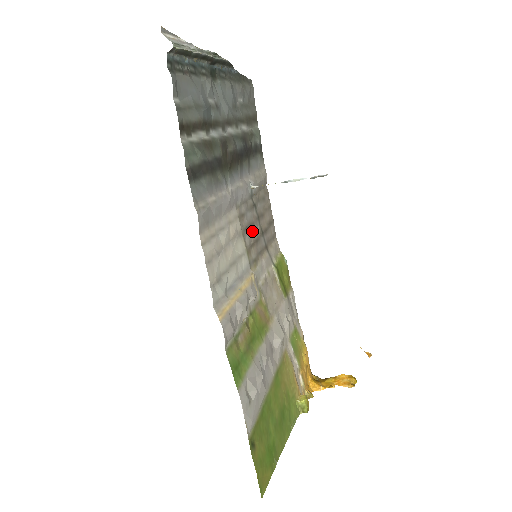
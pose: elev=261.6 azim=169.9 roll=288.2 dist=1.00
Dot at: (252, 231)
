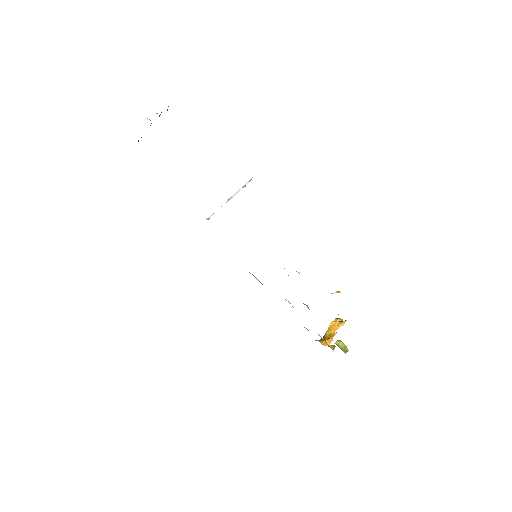
Dot at: occluded
